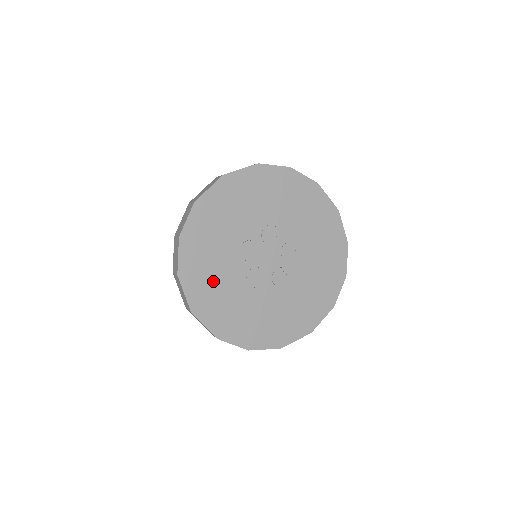
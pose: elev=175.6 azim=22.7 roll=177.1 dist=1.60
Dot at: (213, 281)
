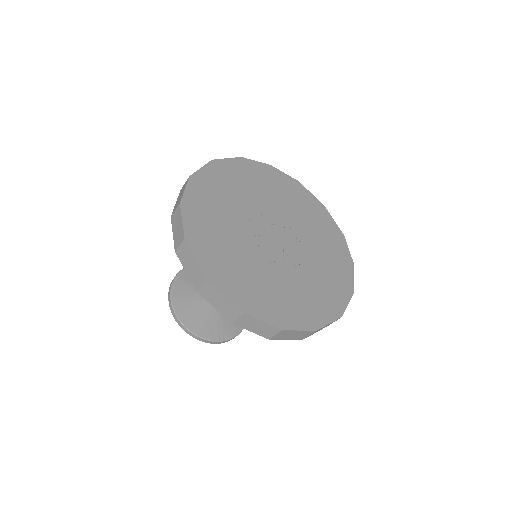
Dot at: (224, 250)
